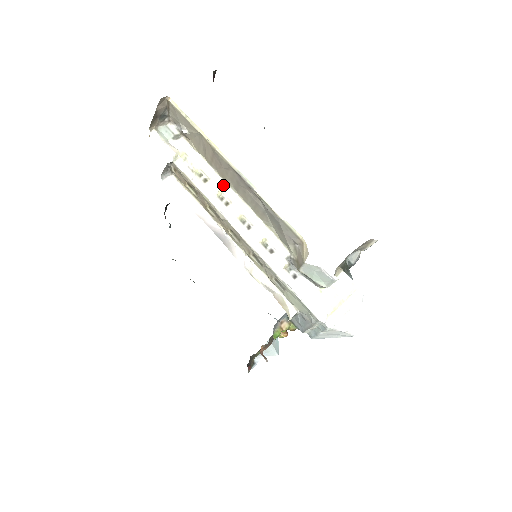
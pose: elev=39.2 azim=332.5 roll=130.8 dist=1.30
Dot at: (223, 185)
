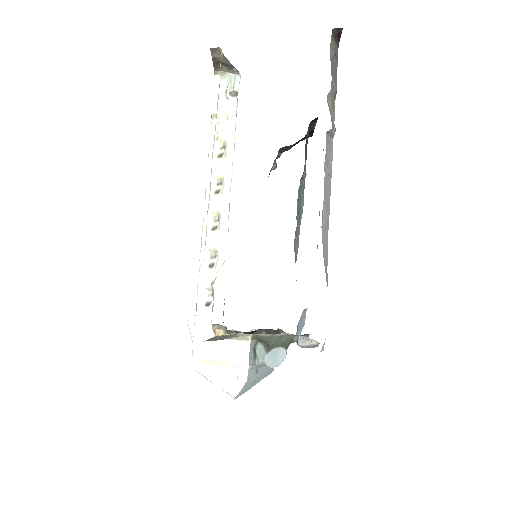
Dot at: (230, 171)
